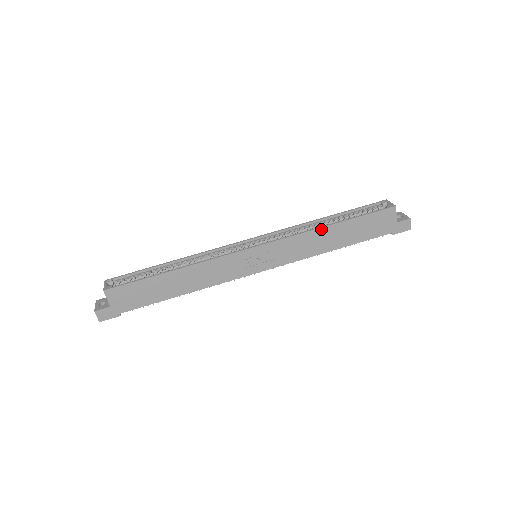
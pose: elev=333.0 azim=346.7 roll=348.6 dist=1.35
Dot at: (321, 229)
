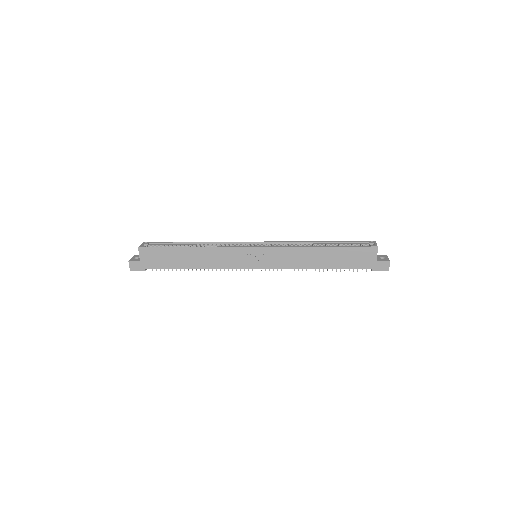
Dot at: (310, 248)
